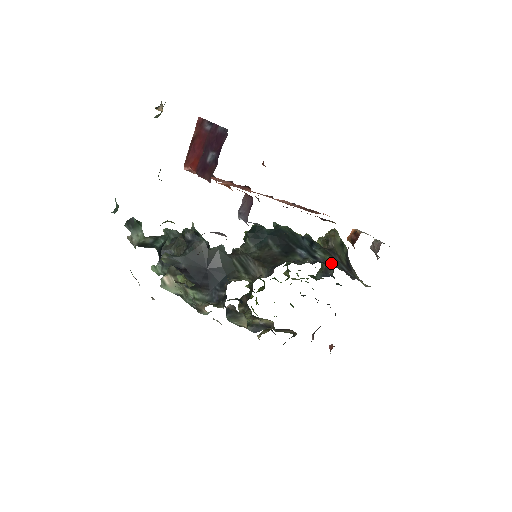
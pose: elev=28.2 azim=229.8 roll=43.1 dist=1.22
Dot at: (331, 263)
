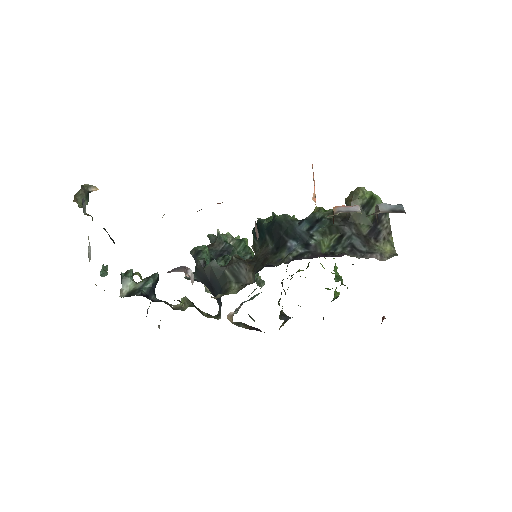
Dot at: (325, 248)
